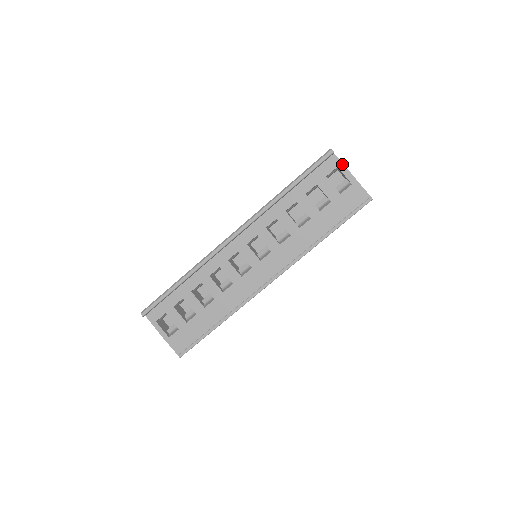
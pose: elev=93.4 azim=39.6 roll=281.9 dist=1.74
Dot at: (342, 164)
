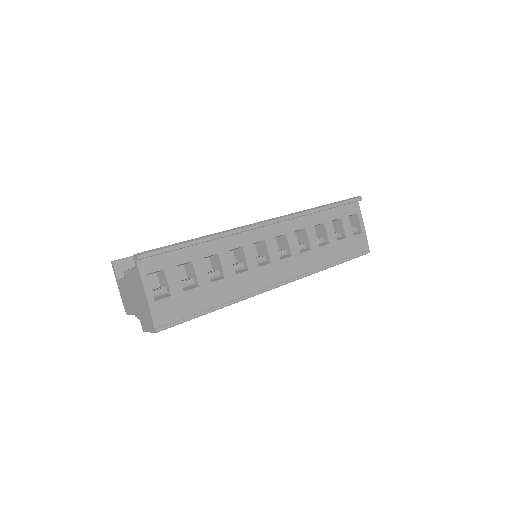
Dot at: occluded
